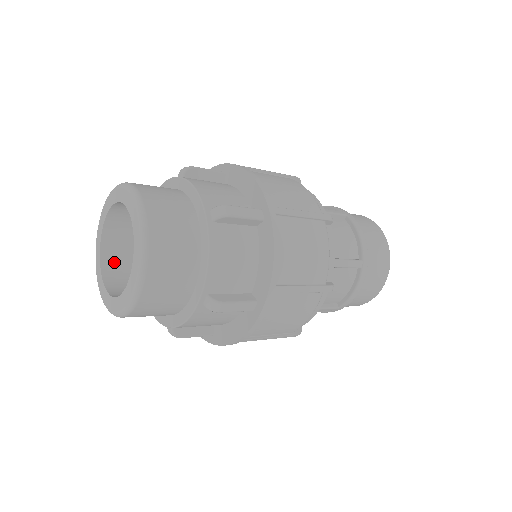
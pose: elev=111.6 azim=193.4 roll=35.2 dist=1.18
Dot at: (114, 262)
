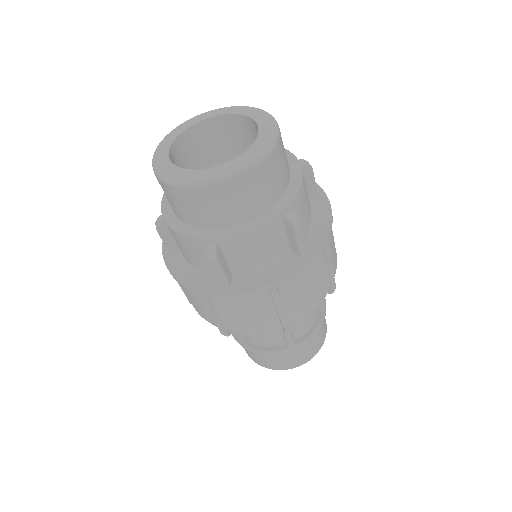
Dot at: occluded
